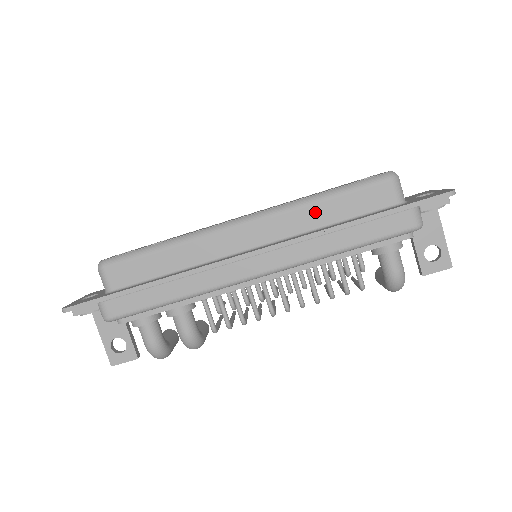
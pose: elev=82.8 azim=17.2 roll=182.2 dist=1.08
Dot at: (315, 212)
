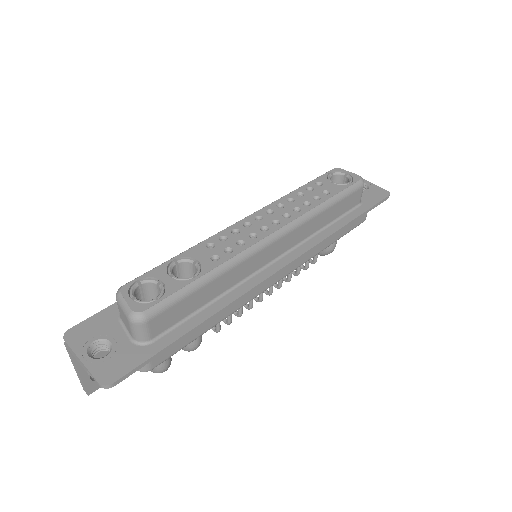
Dot at: (319, 220)
